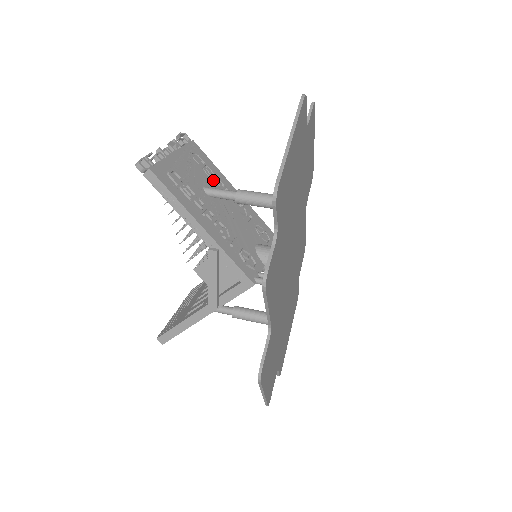
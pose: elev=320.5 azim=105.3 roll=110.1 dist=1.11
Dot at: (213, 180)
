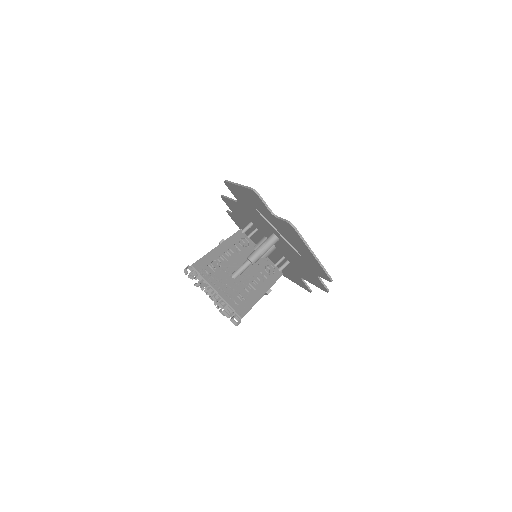
Dot at: (221, 265)
